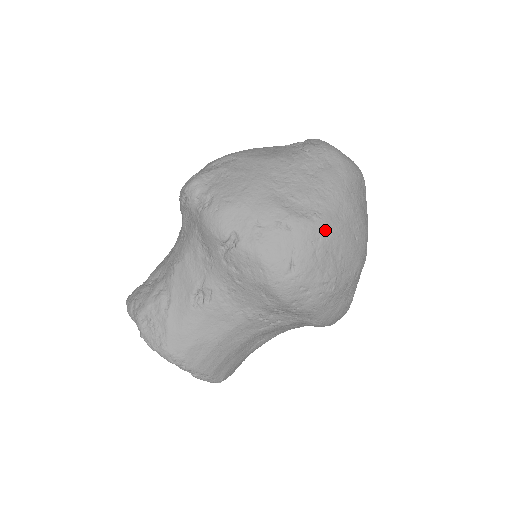
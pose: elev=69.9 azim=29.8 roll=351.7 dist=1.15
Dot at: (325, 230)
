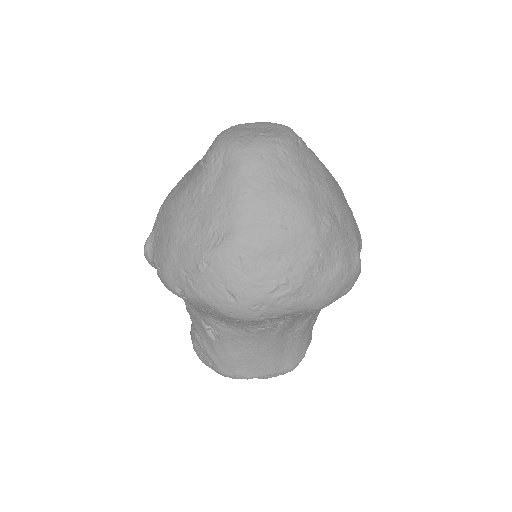
Dot at: (240, 248)
